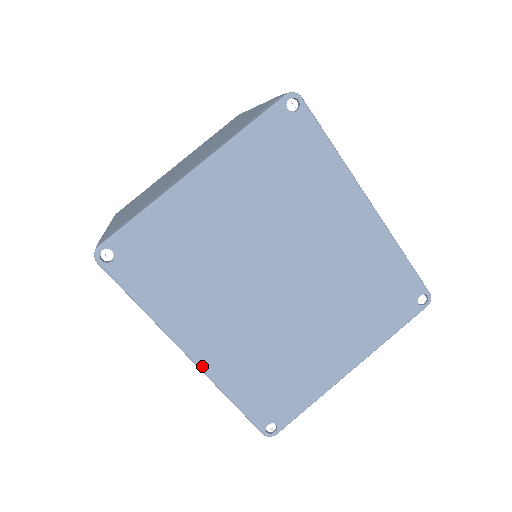
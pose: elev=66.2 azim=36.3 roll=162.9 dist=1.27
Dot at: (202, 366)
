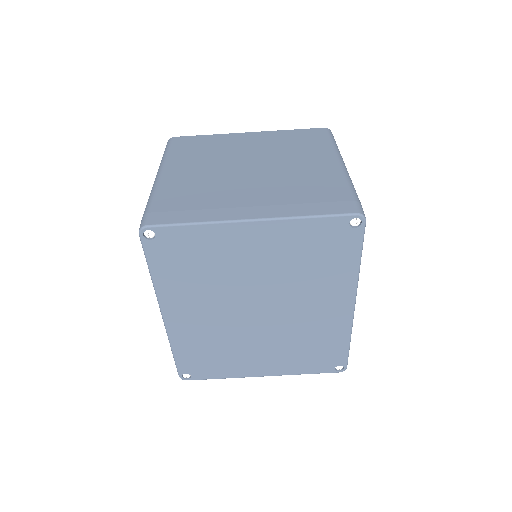
Dot at: (167, 325)
